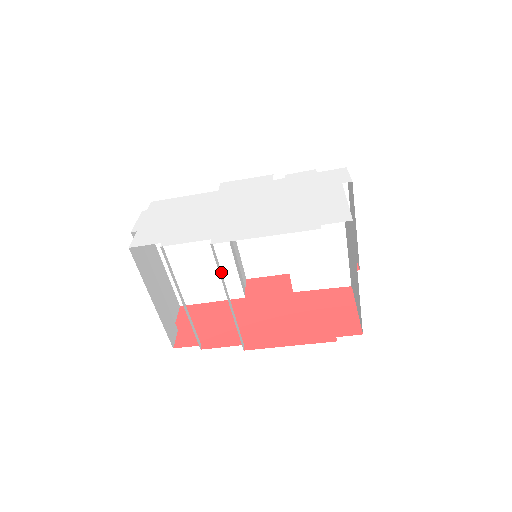
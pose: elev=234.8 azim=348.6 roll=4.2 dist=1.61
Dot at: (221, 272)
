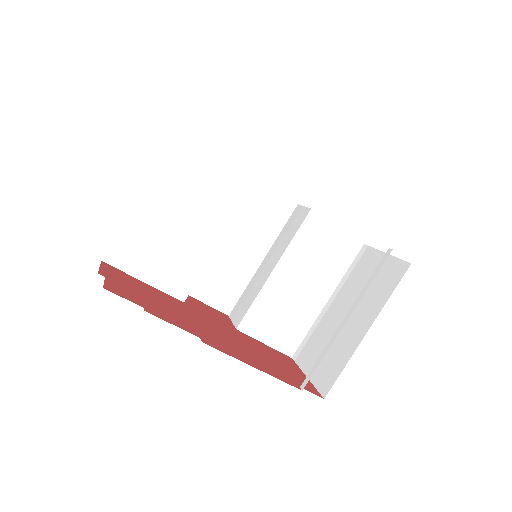
Dot at: occluded
